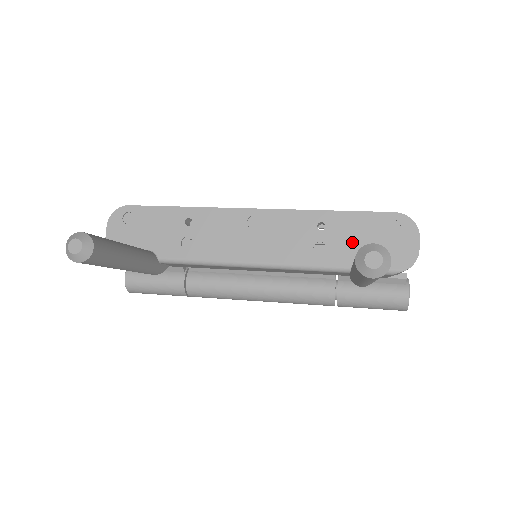
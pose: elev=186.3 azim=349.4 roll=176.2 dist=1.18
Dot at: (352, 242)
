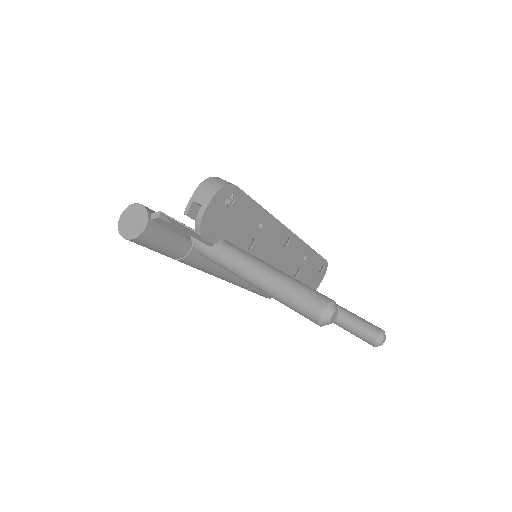
Dot at: (307, 273)
